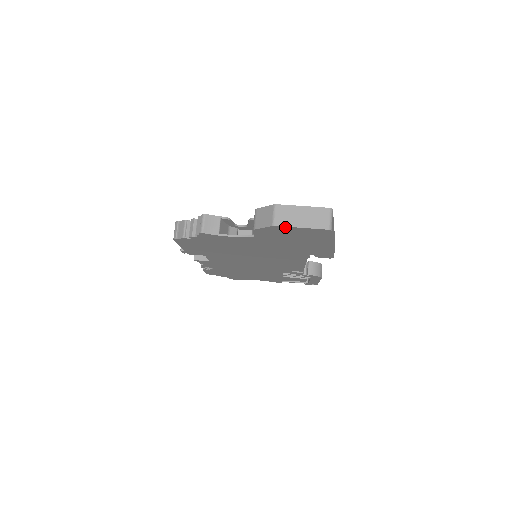
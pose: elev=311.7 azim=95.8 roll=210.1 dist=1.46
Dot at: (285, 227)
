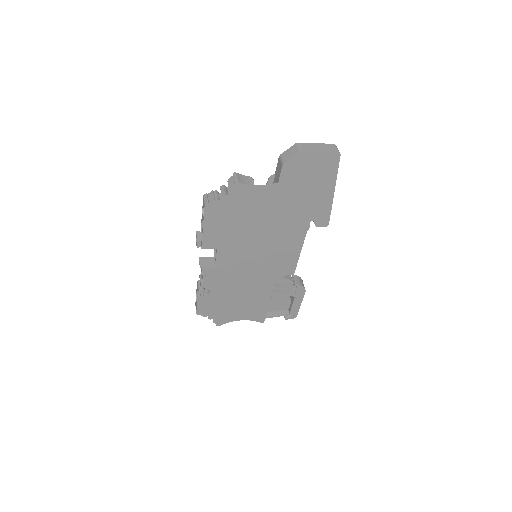
Dot at: (309, 154)
